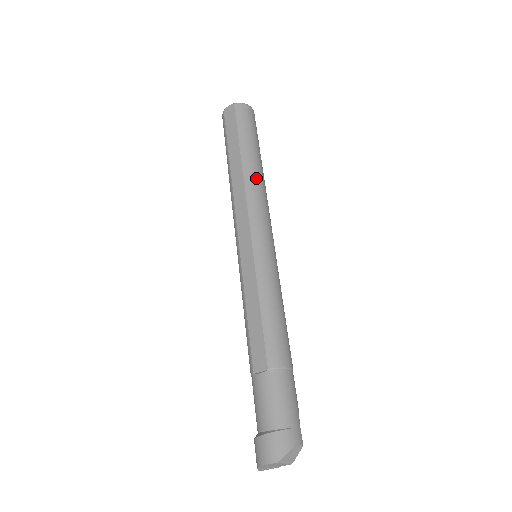
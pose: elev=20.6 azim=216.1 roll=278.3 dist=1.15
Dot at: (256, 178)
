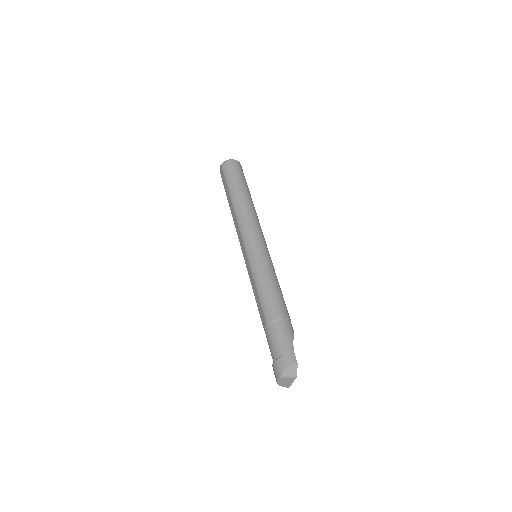
Dot at: (241, 207)
